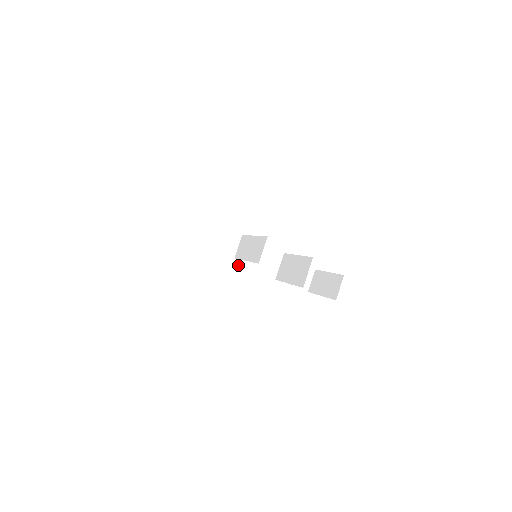
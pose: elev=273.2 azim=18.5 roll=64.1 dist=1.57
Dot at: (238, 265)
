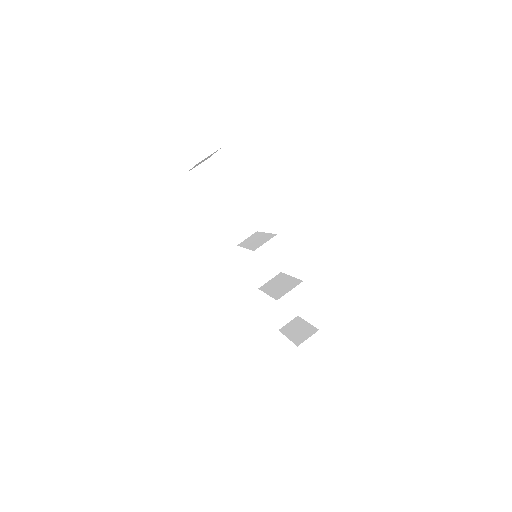
Dot at: (236, 263)
